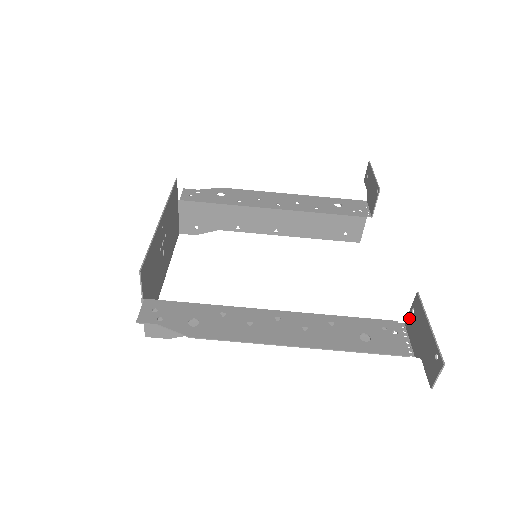
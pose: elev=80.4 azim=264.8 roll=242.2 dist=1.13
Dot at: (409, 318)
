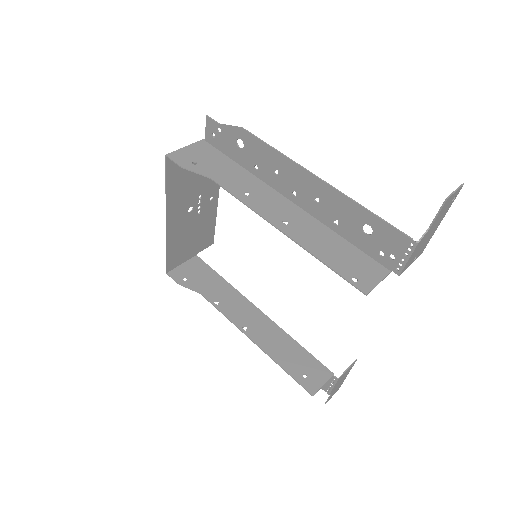
Dot at: occluded
